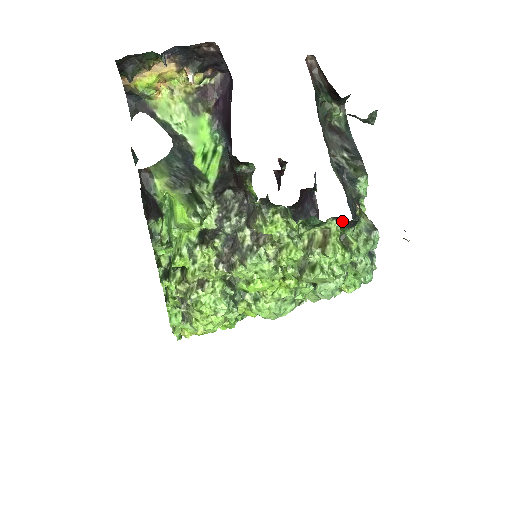
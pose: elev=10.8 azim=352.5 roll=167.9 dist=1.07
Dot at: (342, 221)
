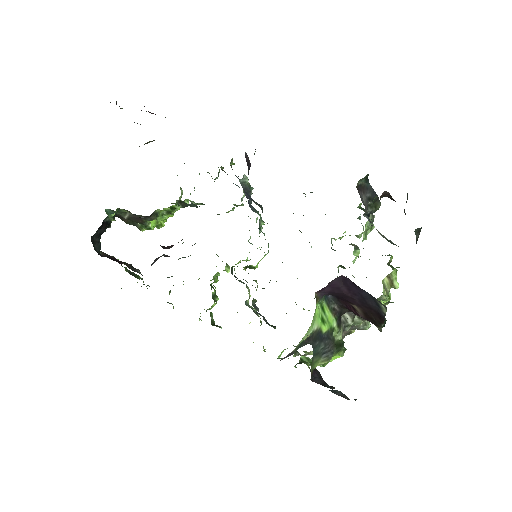
Dot at: occluded
